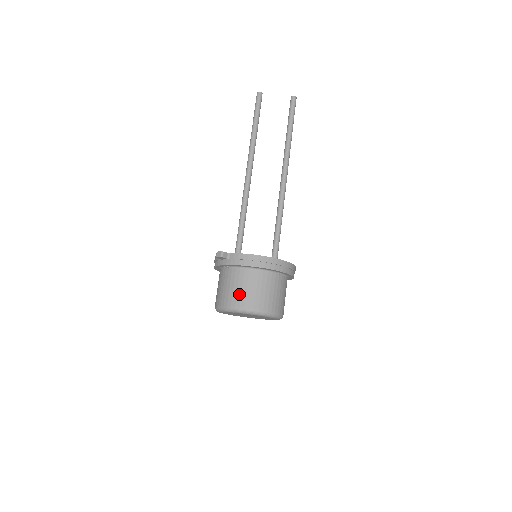
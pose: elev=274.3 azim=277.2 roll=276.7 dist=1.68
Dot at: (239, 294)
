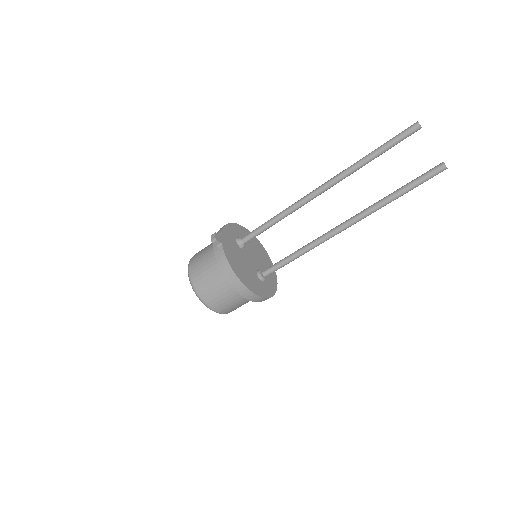
Dot at: (201, 276)
